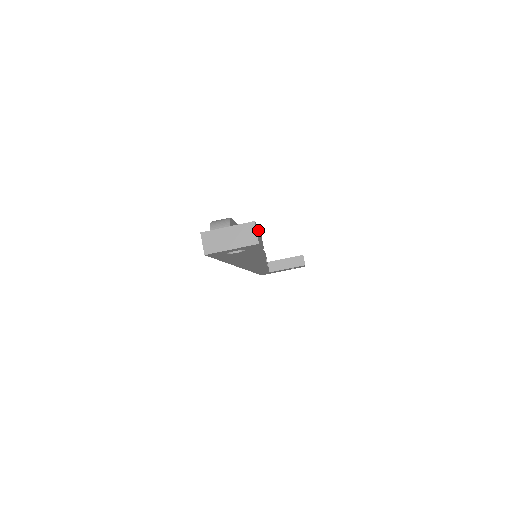
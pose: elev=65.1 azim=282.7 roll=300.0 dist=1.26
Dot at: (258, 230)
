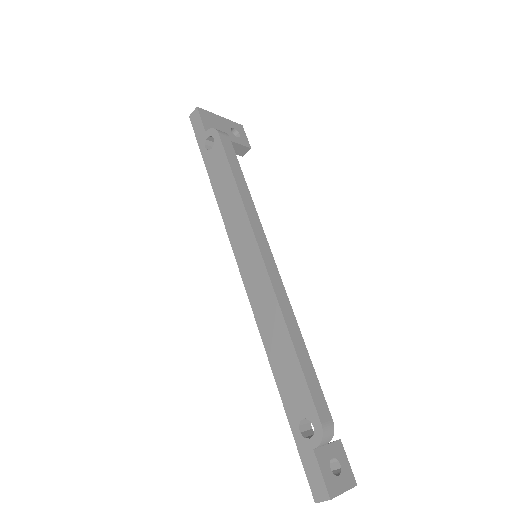
Dot at: (345, 463)
